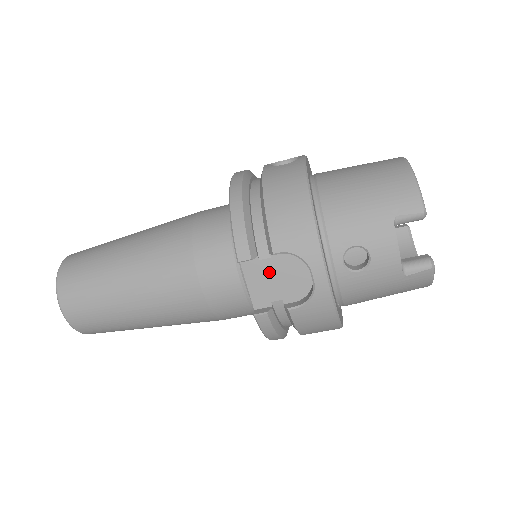
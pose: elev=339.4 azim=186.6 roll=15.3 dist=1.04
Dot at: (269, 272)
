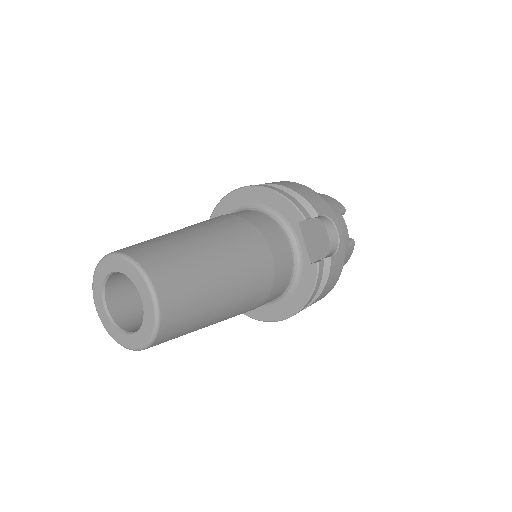
Dot at: (312, 233)
